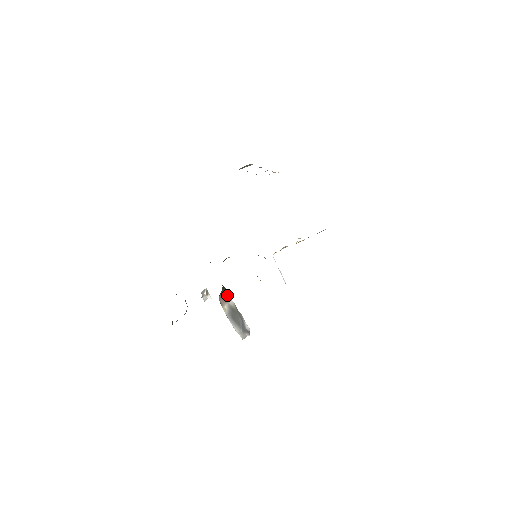
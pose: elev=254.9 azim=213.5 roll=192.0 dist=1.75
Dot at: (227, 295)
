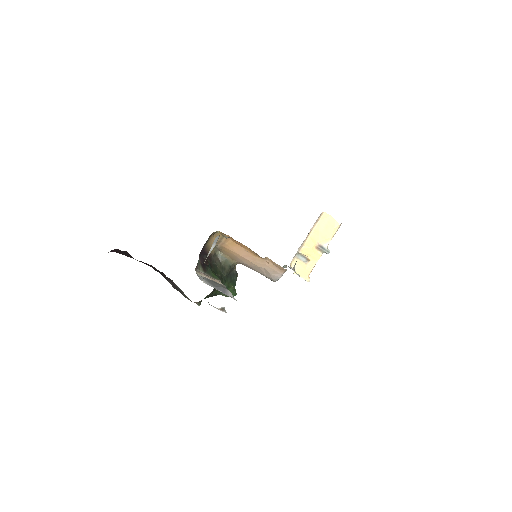
Dot at: (219, 281)
